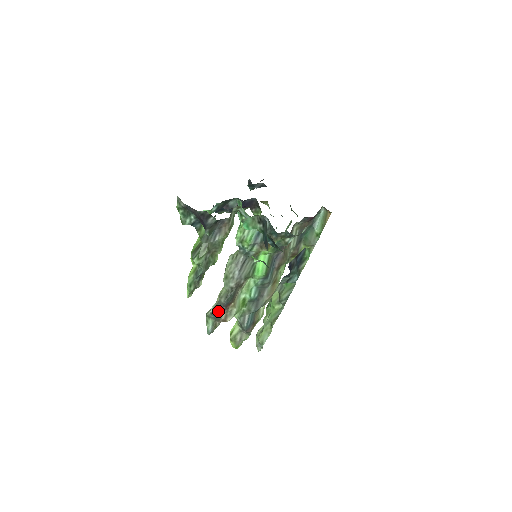
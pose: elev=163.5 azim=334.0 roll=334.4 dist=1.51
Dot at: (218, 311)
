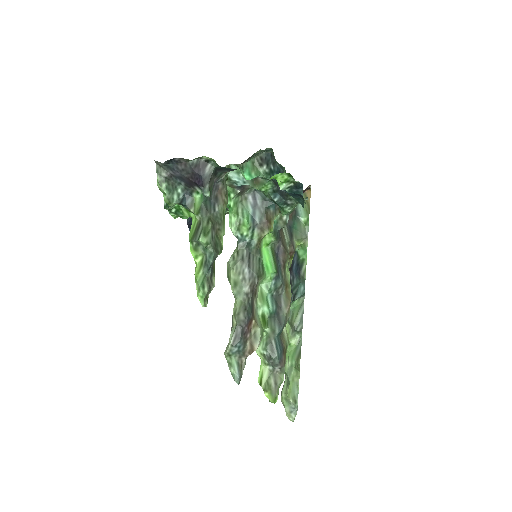
Dot at: (240, 336)
